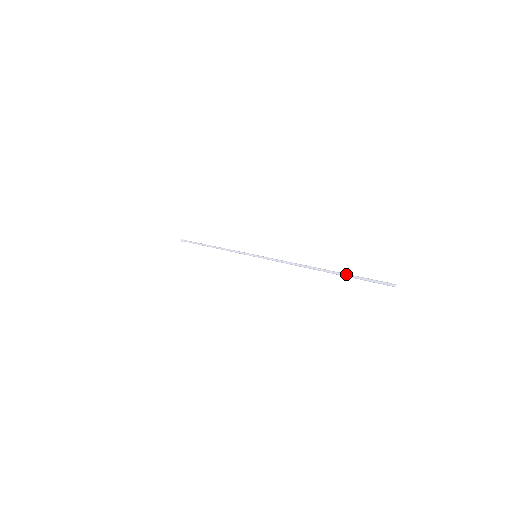
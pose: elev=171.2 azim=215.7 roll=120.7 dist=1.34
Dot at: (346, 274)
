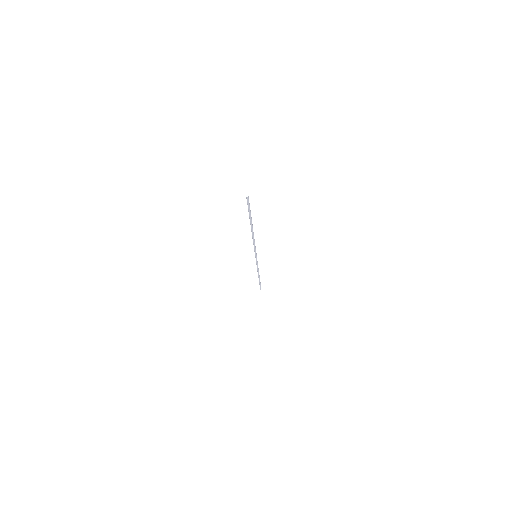
Dot at: (250, 215)
